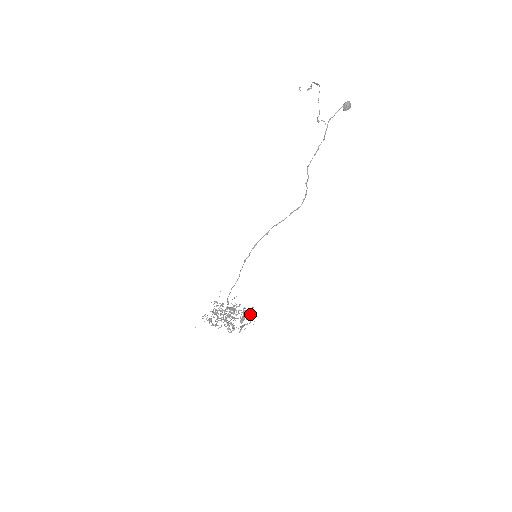
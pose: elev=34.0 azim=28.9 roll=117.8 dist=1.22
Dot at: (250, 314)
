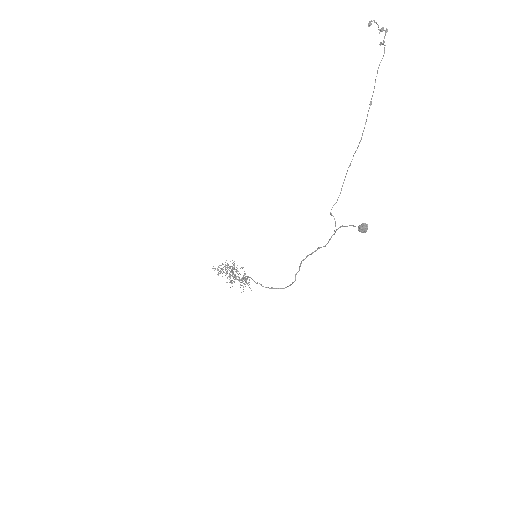
Dot at: occluded
